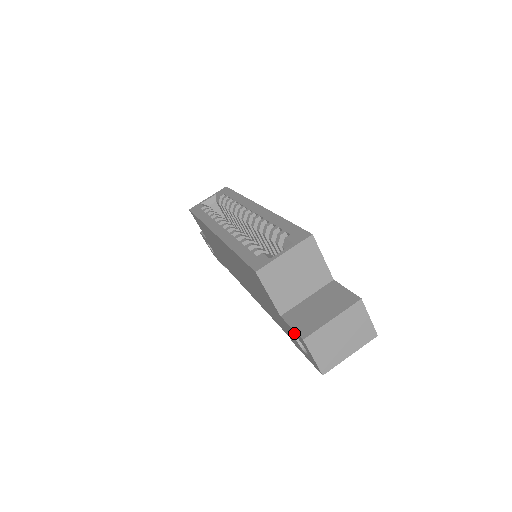
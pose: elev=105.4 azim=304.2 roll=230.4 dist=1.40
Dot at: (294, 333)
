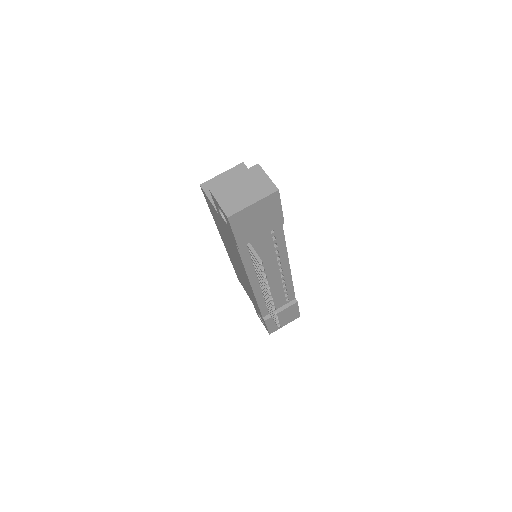
Dot at: (217, 207)
